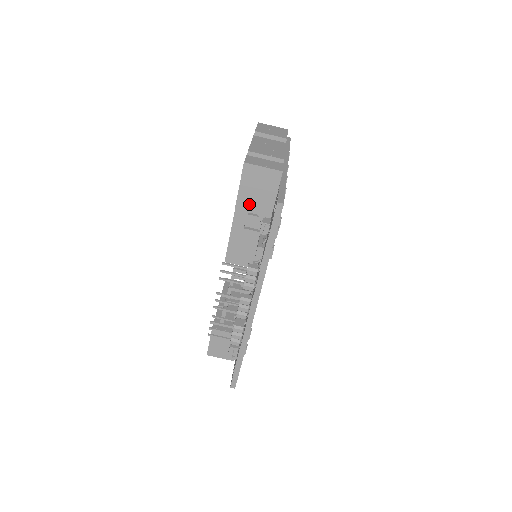
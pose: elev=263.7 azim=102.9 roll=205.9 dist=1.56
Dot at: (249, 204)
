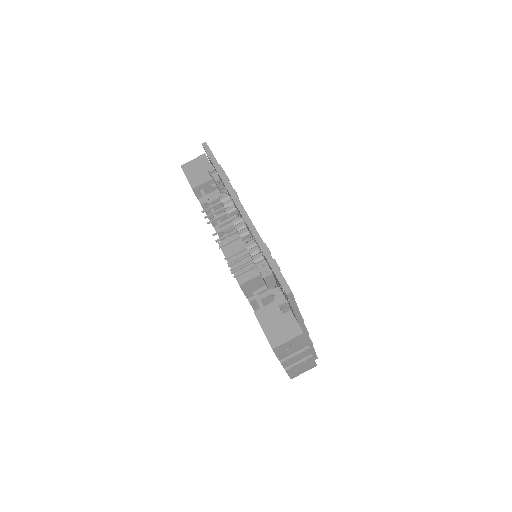
Dot at: (199, 180)
